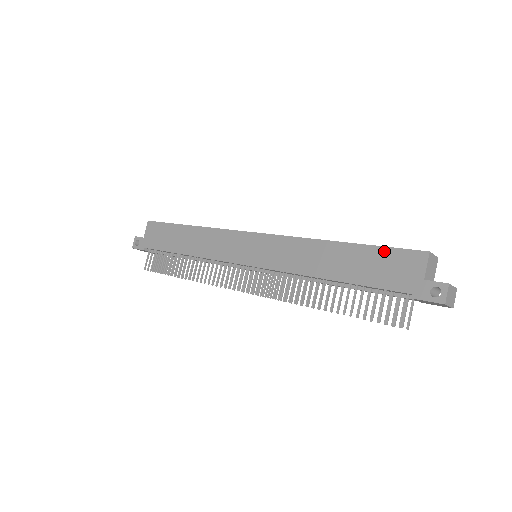
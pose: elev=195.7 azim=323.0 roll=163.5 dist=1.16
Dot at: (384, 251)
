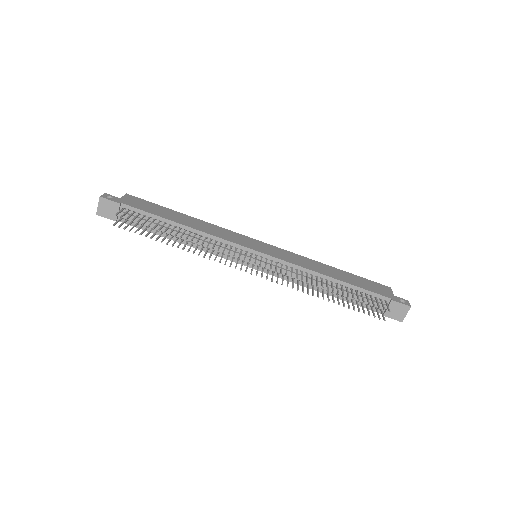
Dot at: (365, 279)
